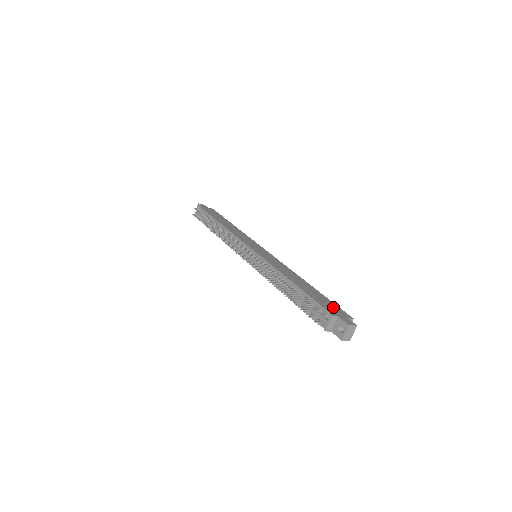
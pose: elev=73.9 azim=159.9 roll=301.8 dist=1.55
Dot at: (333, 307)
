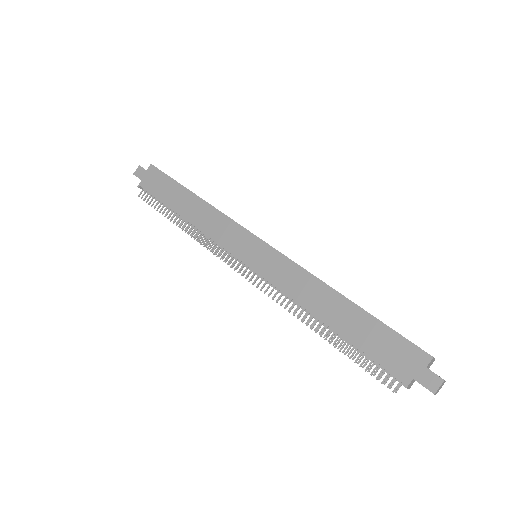
Dot at: (398, 350)
